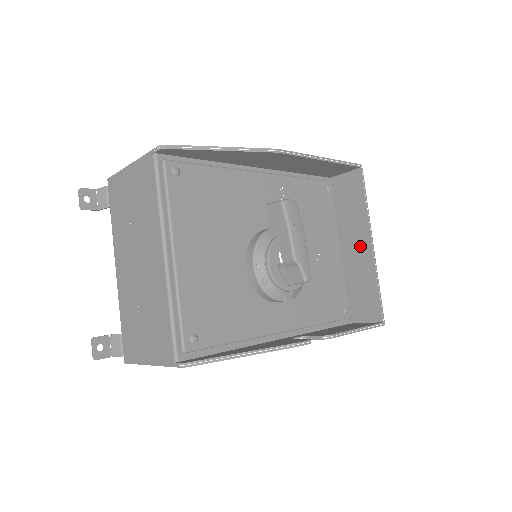
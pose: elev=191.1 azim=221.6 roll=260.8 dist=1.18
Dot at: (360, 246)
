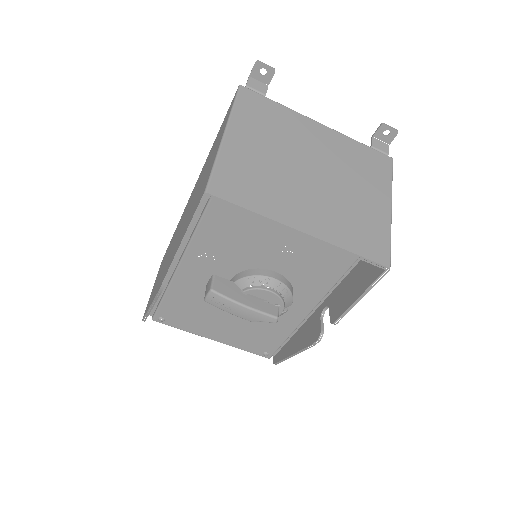
Dot at: occluded
